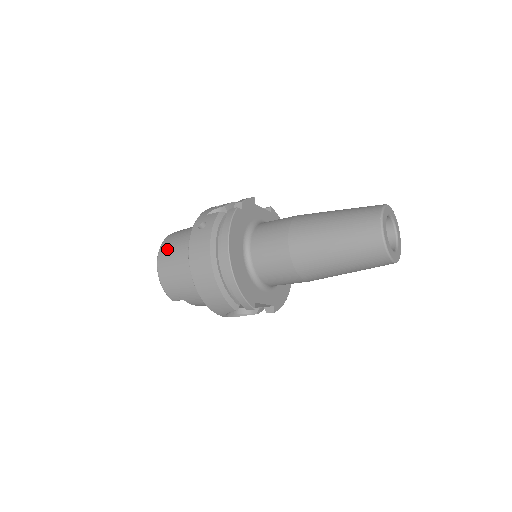
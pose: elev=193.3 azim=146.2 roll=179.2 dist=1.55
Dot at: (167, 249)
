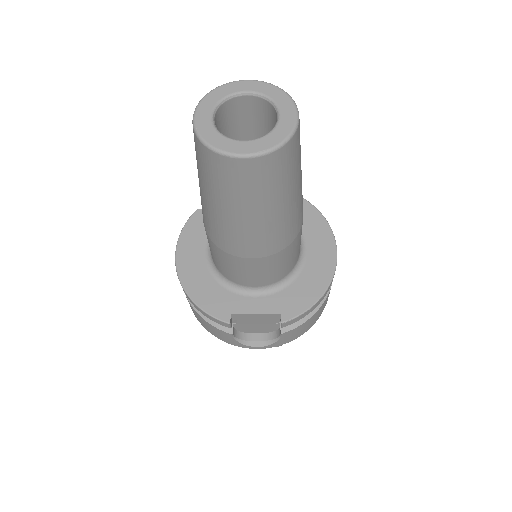
Dot at: occluded
